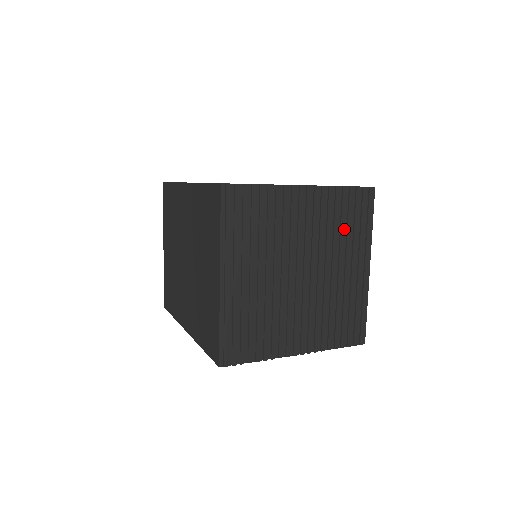
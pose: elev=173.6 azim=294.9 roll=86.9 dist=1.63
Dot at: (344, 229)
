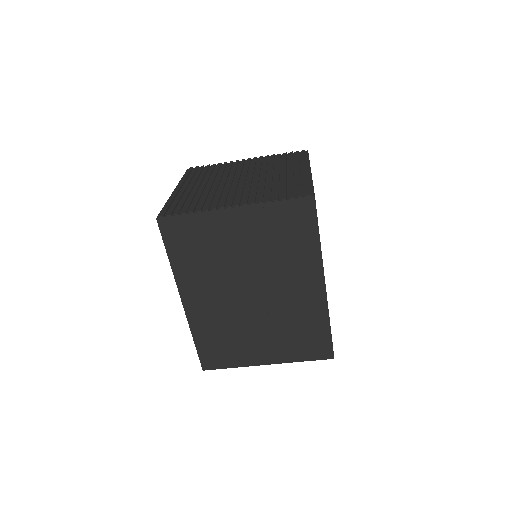
Dot at: (281, 164)
